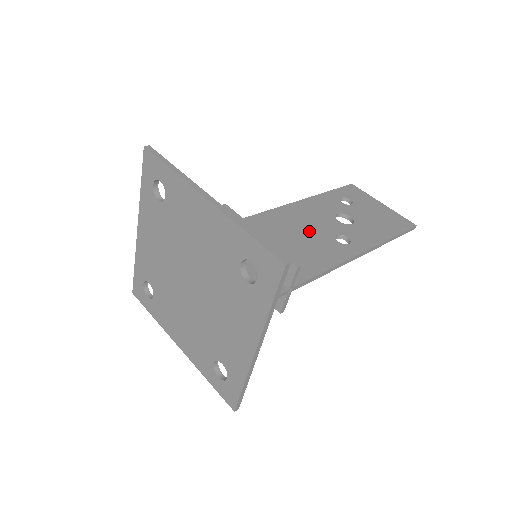
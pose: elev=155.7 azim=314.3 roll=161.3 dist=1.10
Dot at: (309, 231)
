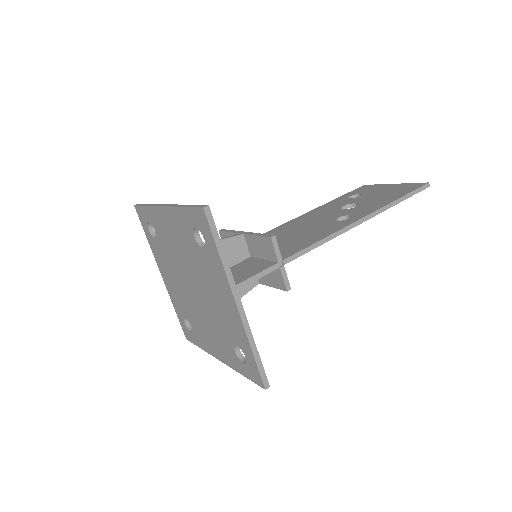
Dot at: (310, 225)
